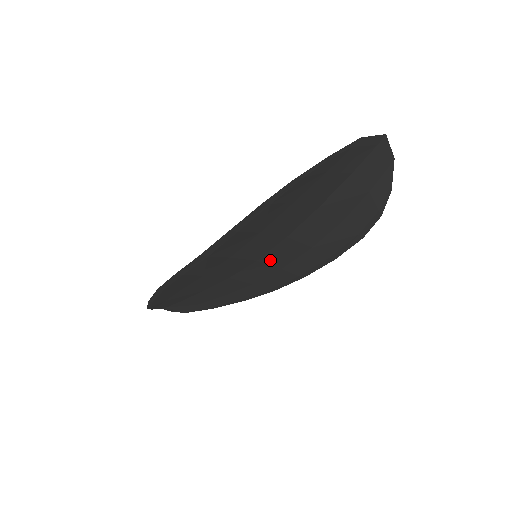
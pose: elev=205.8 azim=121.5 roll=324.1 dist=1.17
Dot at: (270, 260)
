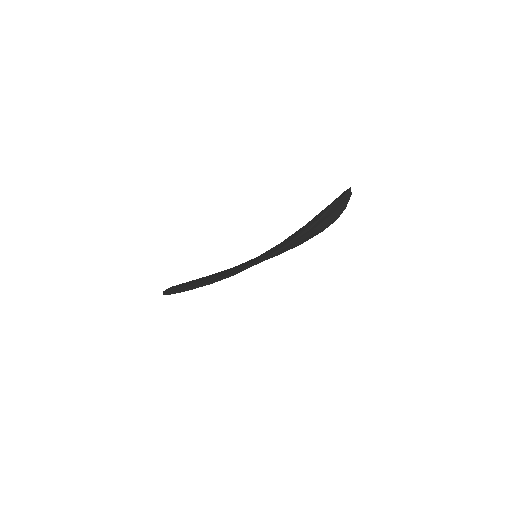
Dot at: occluded
